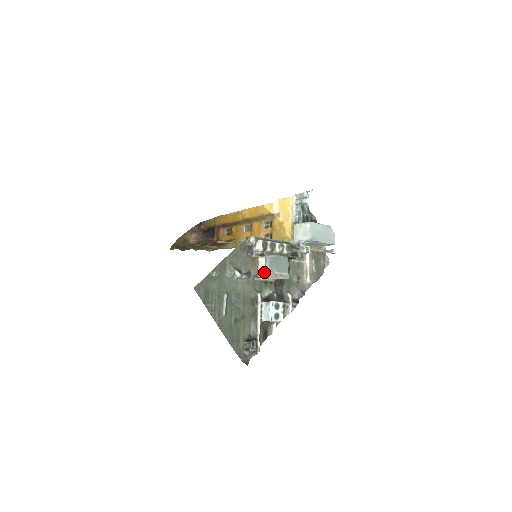
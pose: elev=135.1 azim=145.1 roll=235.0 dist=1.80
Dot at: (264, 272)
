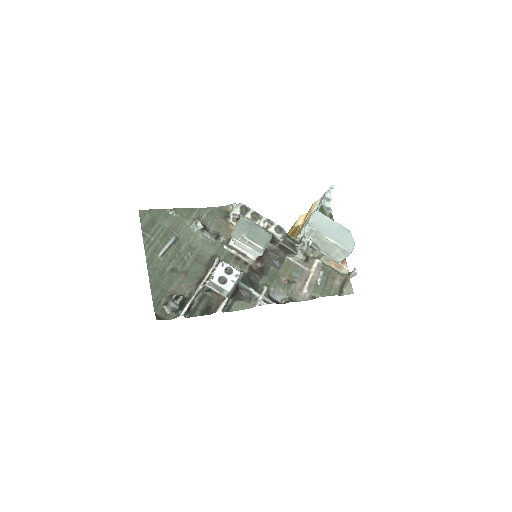
Dot at: occluded
